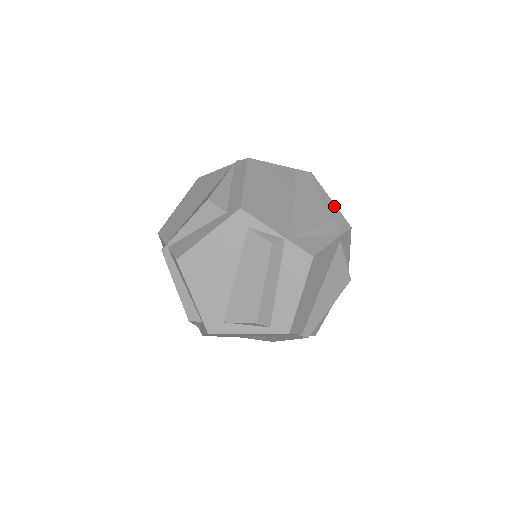
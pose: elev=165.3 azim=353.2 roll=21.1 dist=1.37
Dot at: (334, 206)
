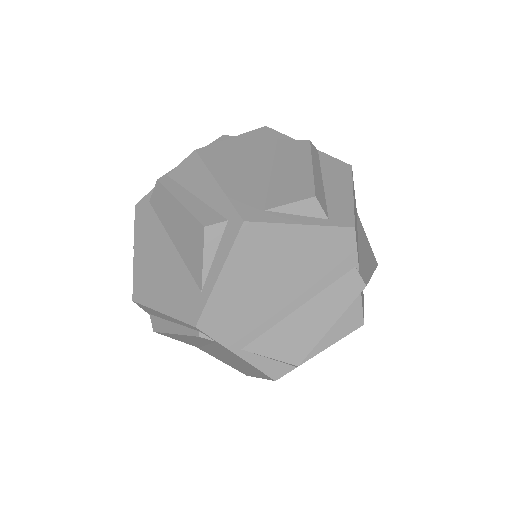
Dot at: occluded
